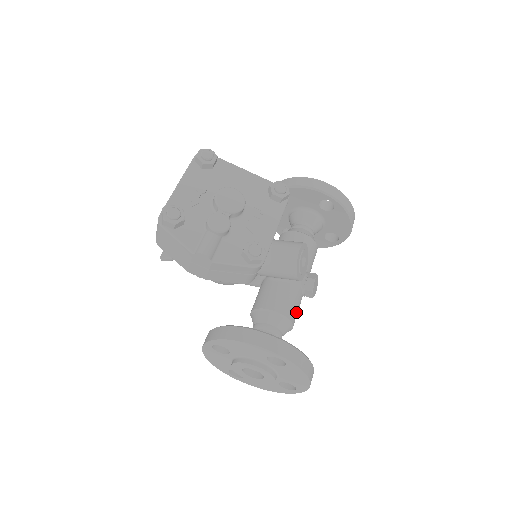
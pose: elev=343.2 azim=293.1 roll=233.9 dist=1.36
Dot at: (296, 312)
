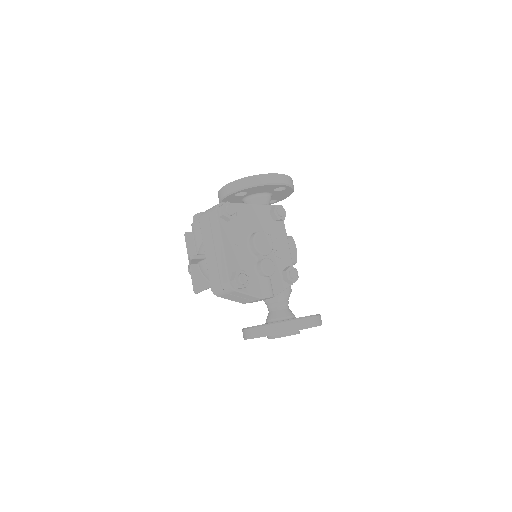
Dot at: occluded
